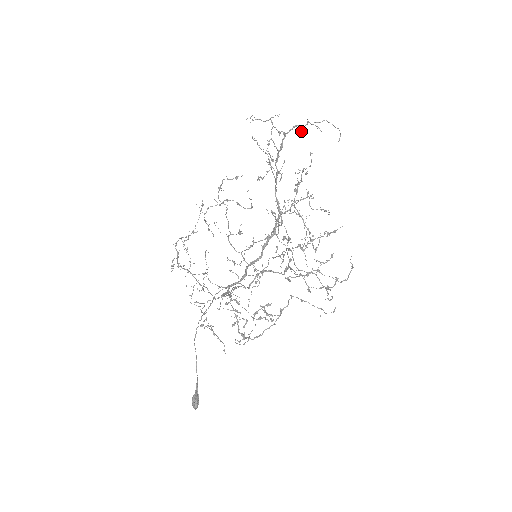
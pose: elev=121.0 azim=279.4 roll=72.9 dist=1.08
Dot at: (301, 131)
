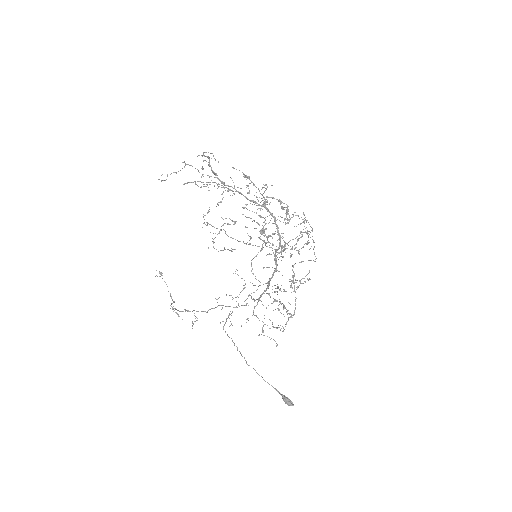
Dot at: (208, 162)
